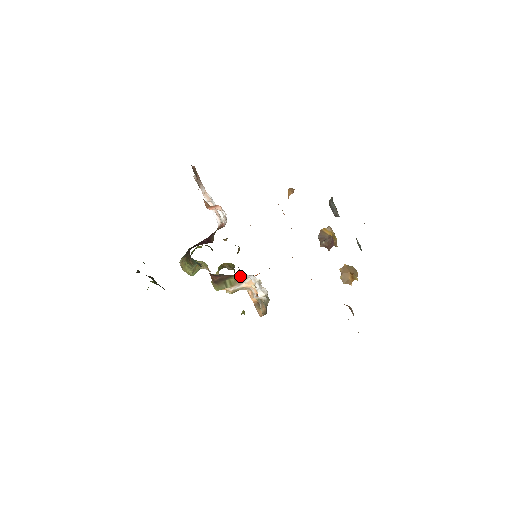
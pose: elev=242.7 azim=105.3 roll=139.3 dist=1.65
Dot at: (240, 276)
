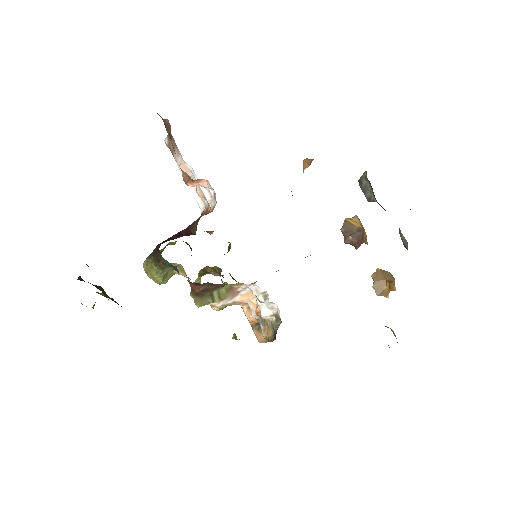
Dot at: (234, 285)
